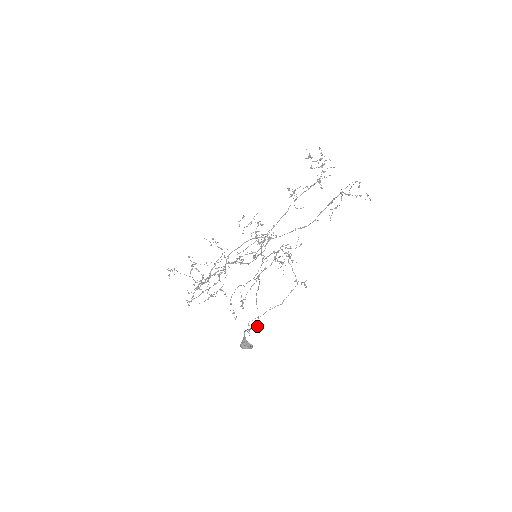
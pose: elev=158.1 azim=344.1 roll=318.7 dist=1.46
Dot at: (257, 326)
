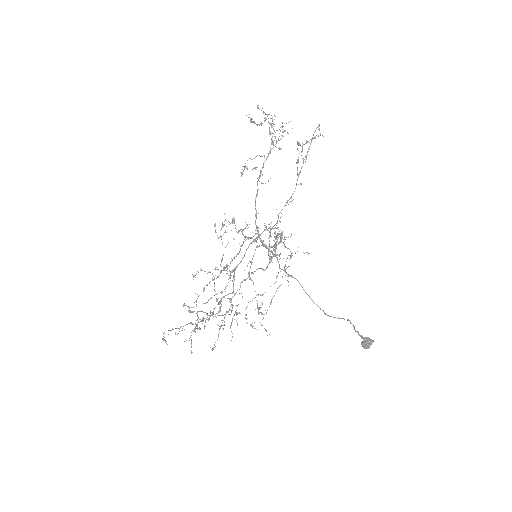
Dot at: (348, 319)
